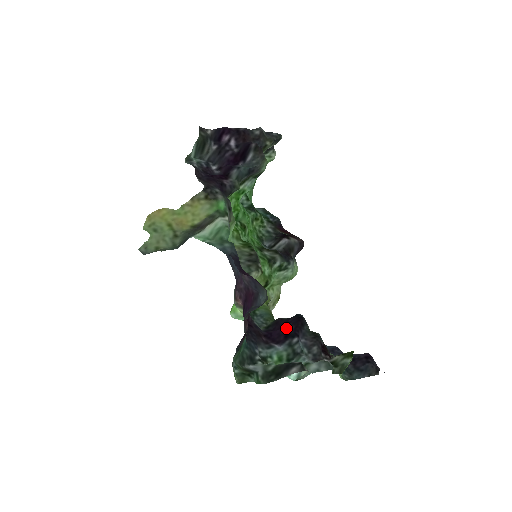
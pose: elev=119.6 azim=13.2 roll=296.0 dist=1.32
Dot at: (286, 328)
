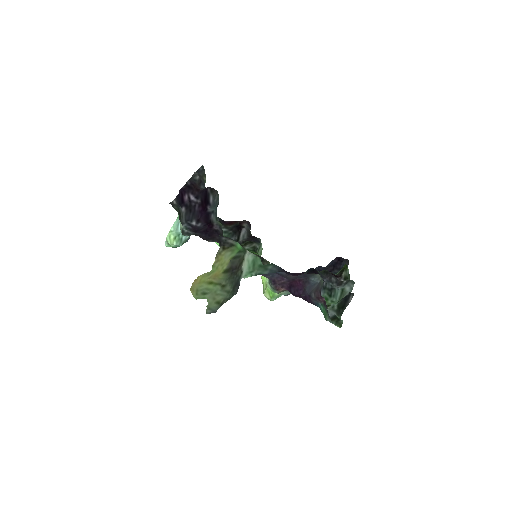
Dot at: occluded
